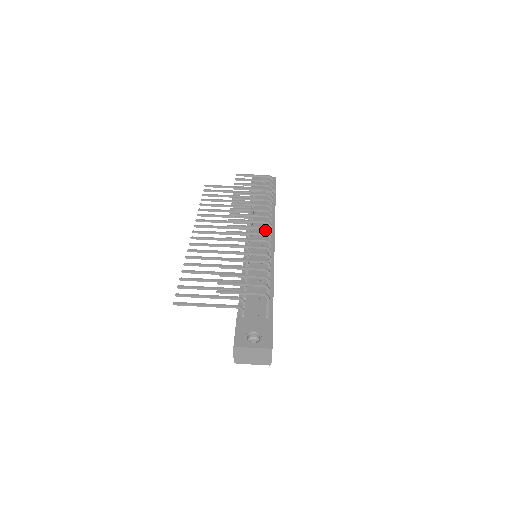
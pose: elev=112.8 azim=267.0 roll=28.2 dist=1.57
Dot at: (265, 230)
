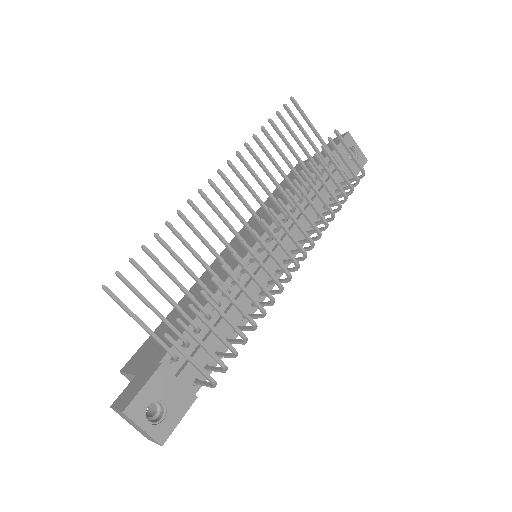
Dot at: occluded
